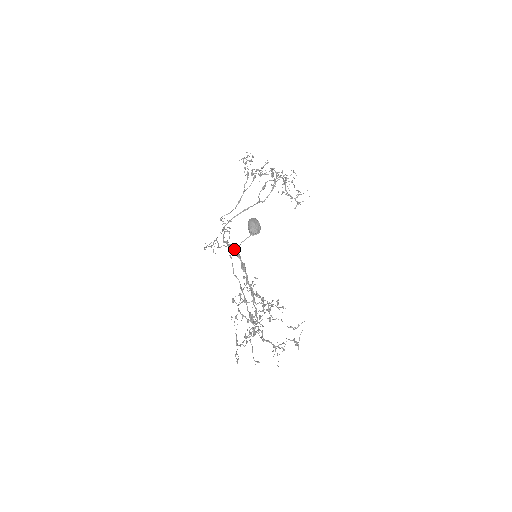
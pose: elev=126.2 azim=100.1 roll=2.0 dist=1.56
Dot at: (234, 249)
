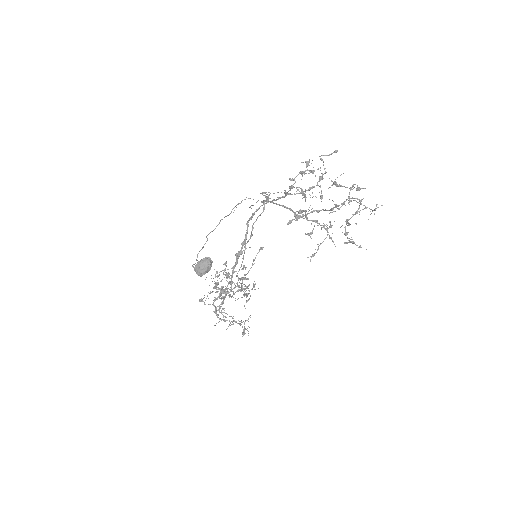
Dot at: (246, 233)
